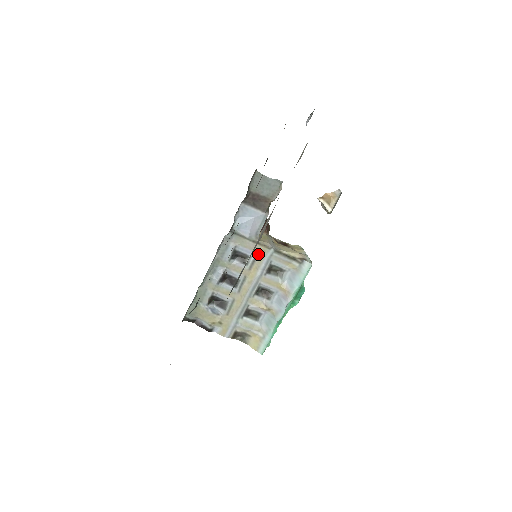
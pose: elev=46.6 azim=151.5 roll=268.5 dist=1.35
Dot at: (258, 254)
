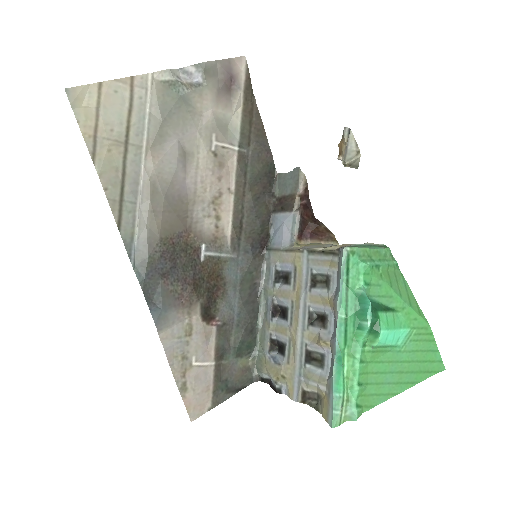
Dot at: (295, 265)
